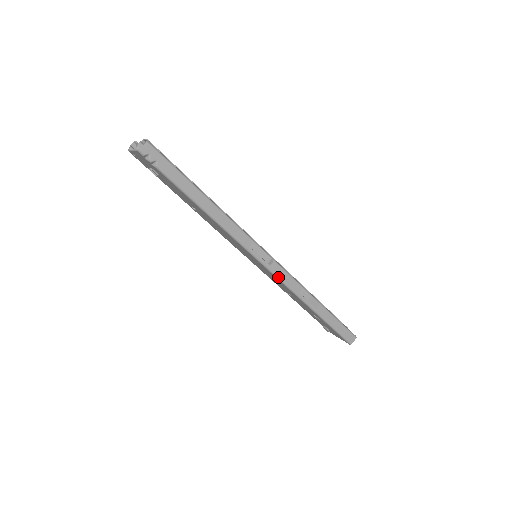
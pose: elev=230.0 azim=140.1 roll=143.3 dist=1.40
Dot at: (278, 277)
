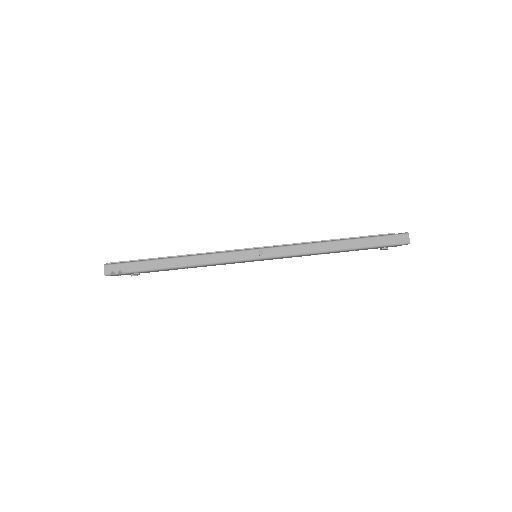
Dot at: (279, 256)
